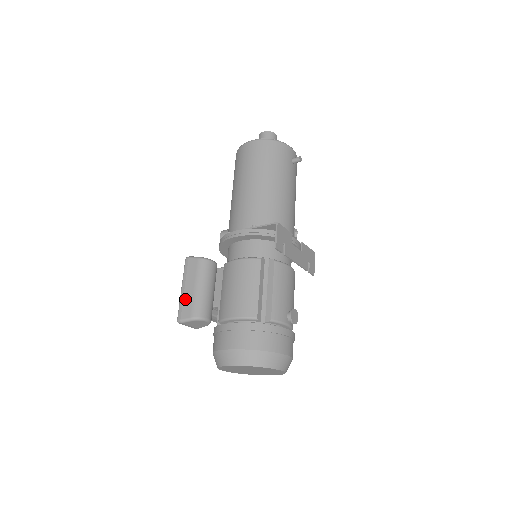
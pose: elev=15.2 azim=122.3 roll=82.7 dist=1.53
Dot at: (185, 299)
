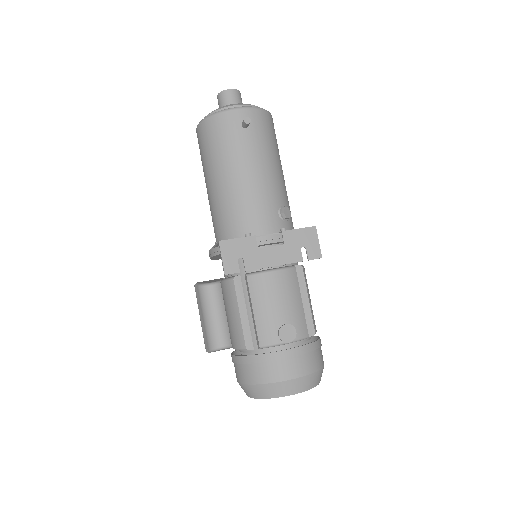
Dot at: (203, 330)
